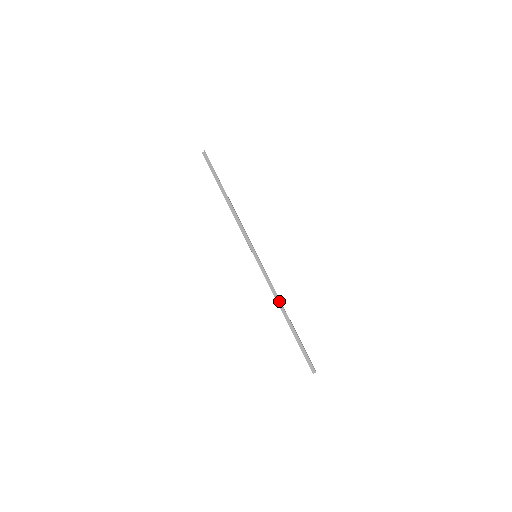
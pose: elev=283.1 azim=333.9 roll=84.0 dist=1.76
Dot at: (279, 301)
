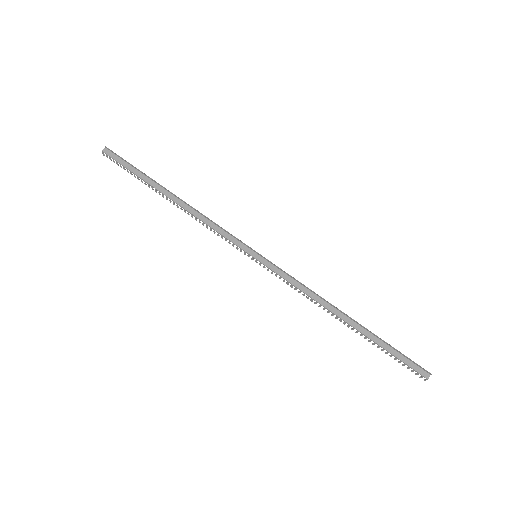
Dot at: (323, 302)
